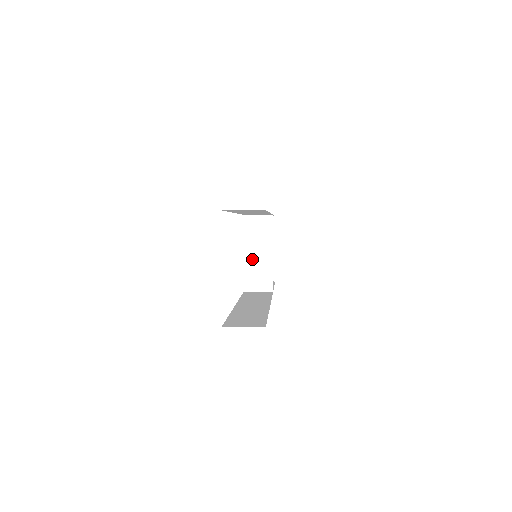
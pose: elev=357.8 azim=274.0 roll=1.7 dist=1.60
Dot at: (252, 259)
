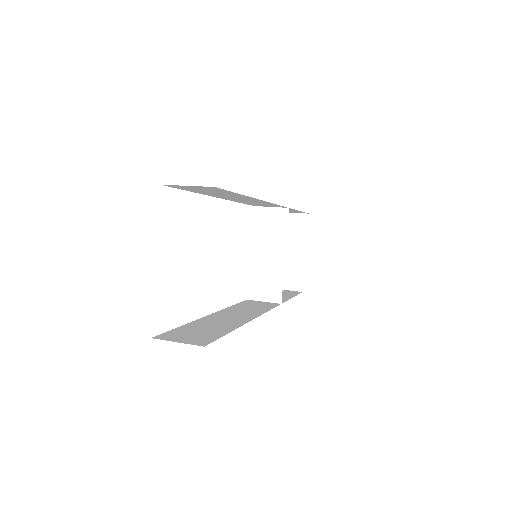
Dot at: (260, 260)
